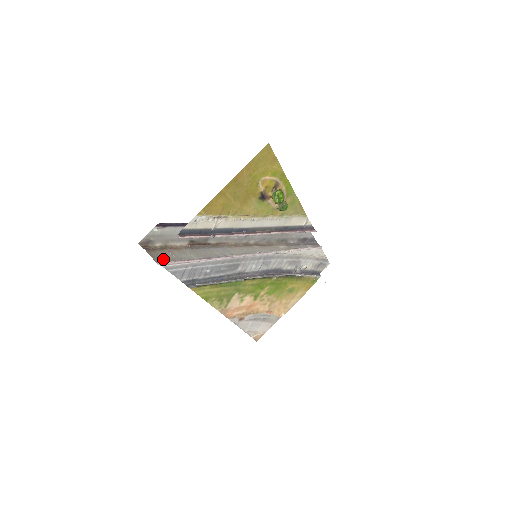
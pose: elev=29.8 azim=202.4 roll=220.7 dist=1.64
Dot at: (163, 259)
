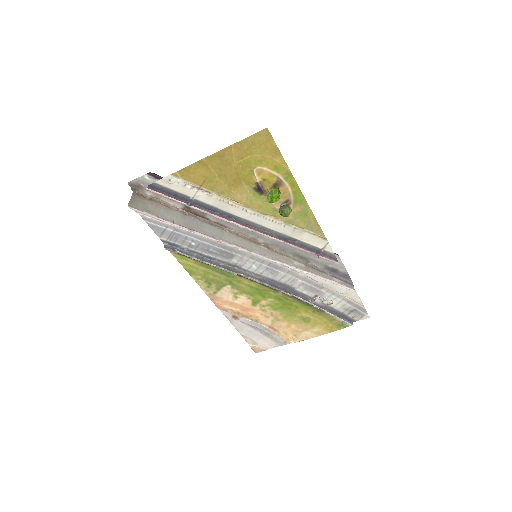
Dot at: (139, 206)
